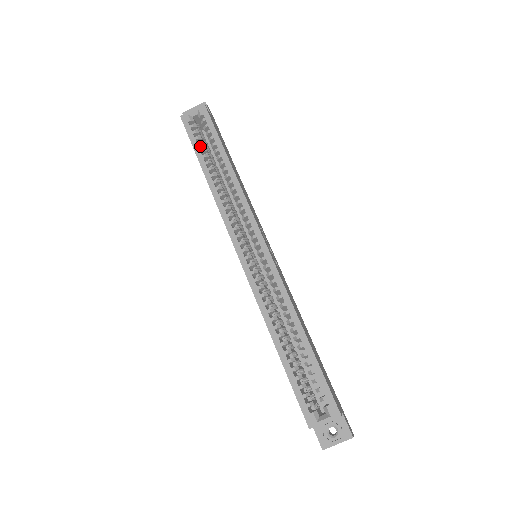
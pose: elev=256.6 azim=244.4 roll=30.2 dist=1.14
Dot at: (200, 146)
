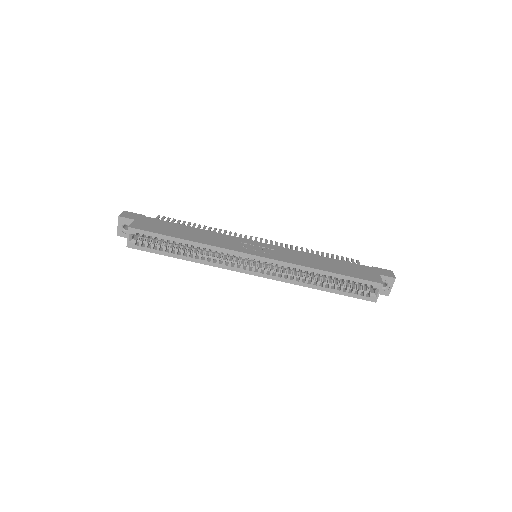
Dot at: (159, 249)
